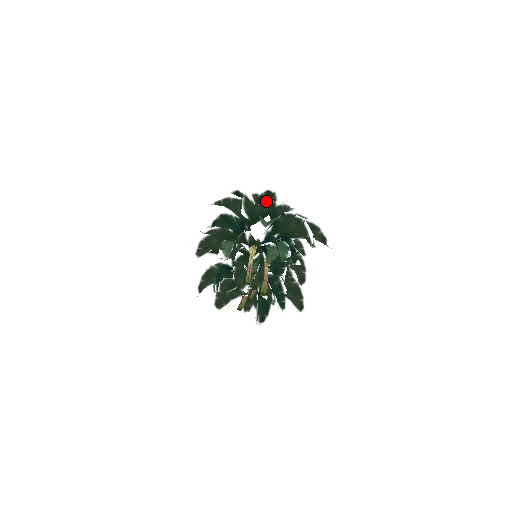
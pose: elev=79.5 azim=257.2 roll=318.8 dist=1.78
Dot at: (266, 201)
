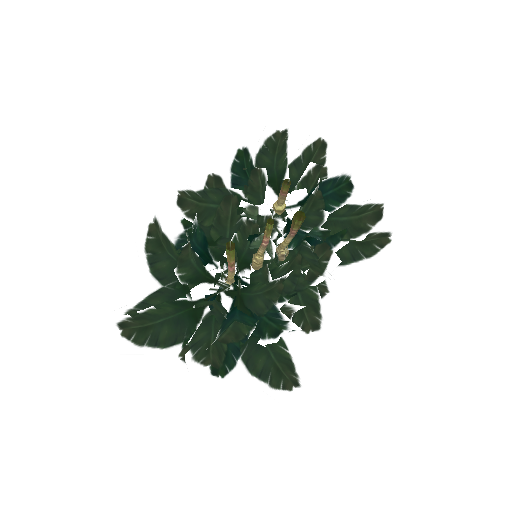
Dot at: occluded
